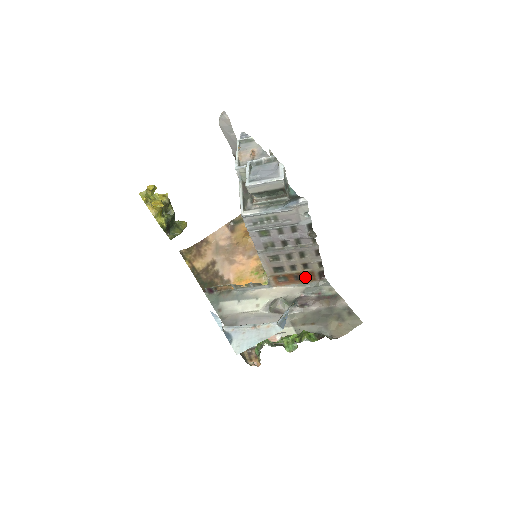
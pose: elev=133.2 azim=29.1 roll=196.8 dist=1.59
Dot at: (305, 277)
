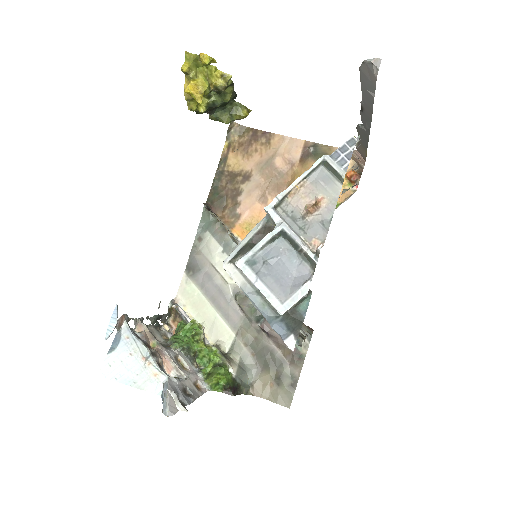
Dot at: occluded
